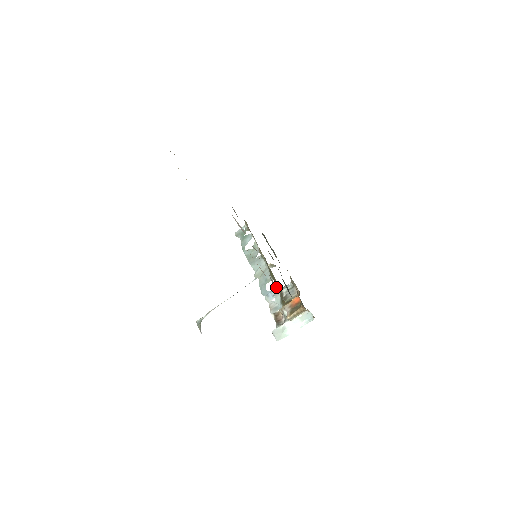
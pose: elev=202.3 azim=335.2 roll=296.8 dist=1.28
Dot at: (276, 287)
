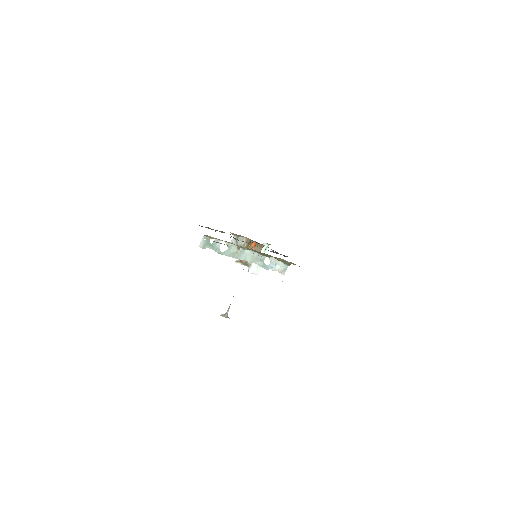
Dot at: (273, 259)
